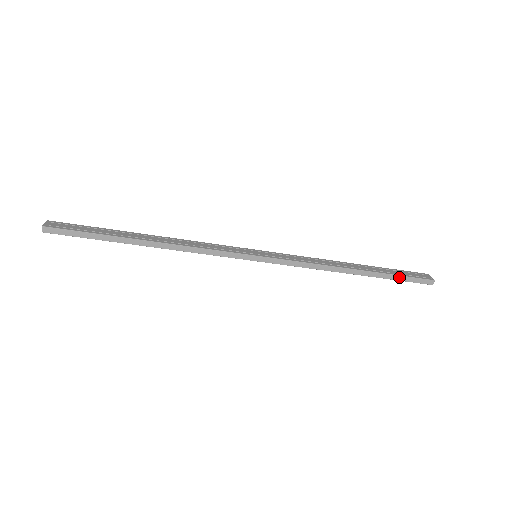
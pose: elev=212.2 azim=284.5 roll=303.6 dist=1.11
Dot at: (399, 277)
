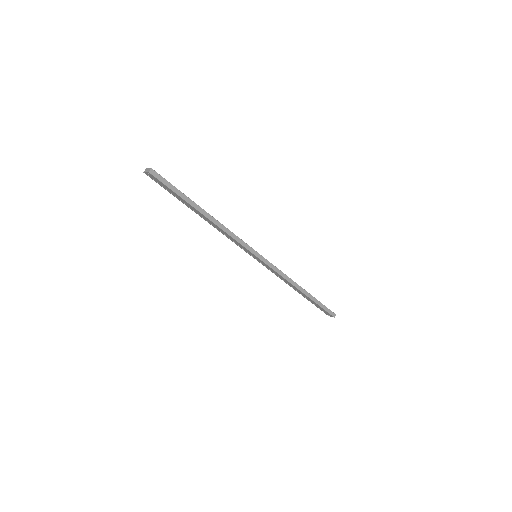
Dot at: (321, 304)
